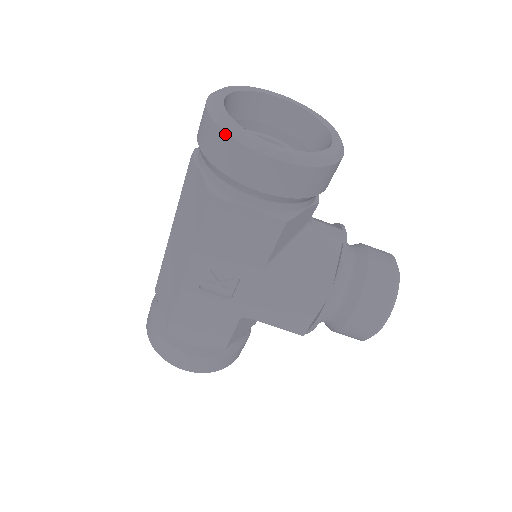
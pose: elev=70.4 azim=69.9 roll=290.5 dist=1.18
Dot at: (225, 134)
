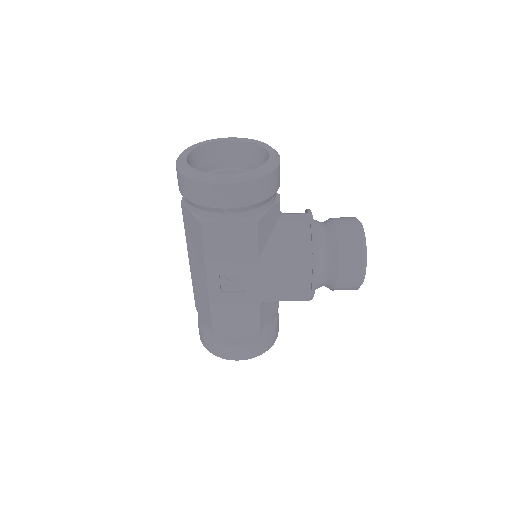
Dot at: (192, 180)
